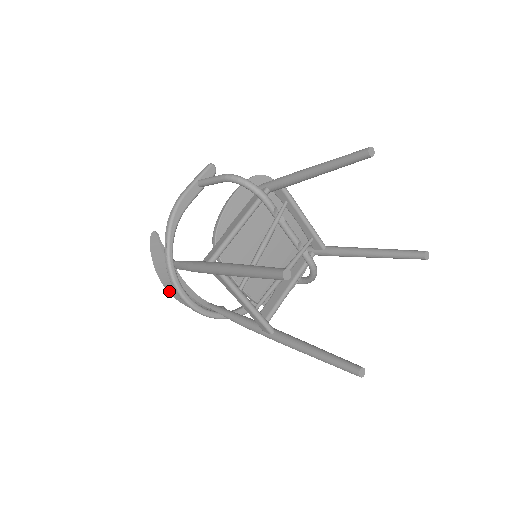
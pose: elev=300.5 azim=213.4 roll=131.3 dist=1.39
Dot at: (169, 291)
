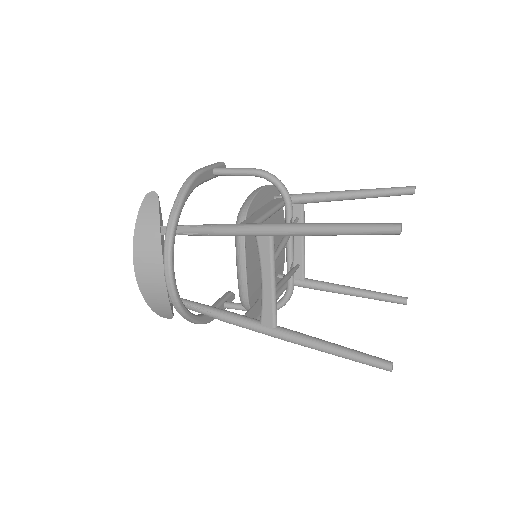
Dot at: (136, 264)
